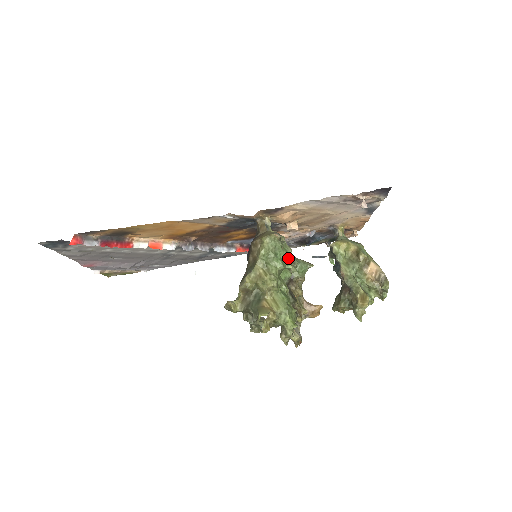
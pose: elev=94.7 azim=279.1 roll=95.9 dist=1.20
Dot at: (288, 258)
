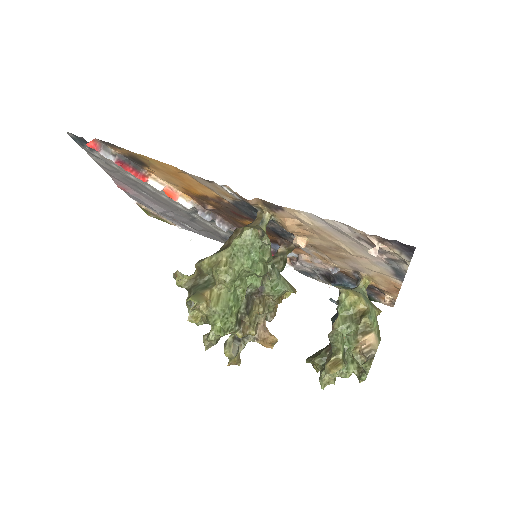
Dot at: (268, 267)
